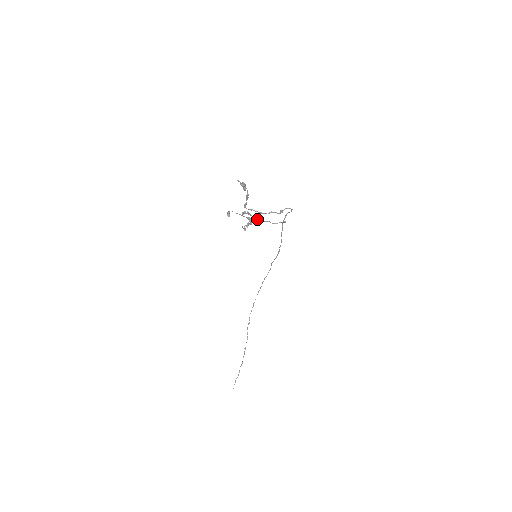
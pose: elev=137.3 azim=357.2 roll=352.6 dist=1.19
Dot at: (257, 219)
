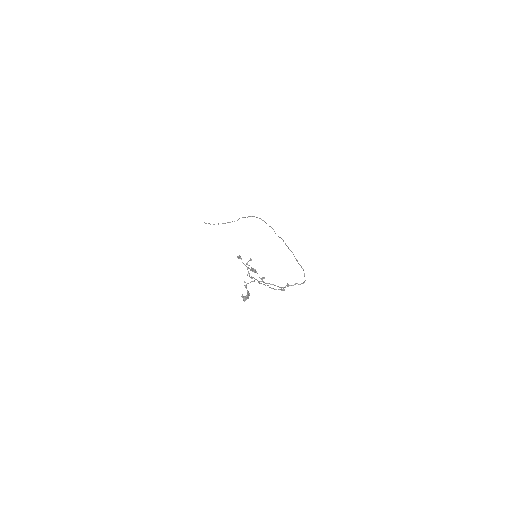
Dot at: (258, 281)
